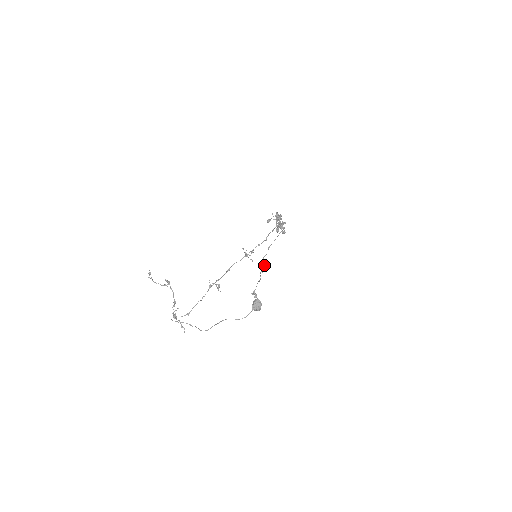
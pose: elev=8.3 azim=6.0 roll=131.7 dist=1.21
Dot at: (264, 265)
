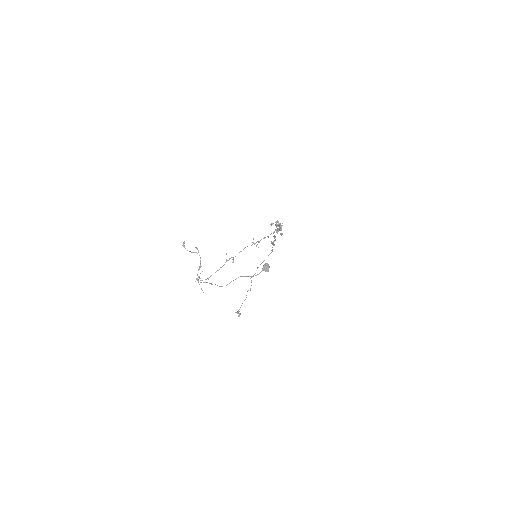
Dot at: occluded
